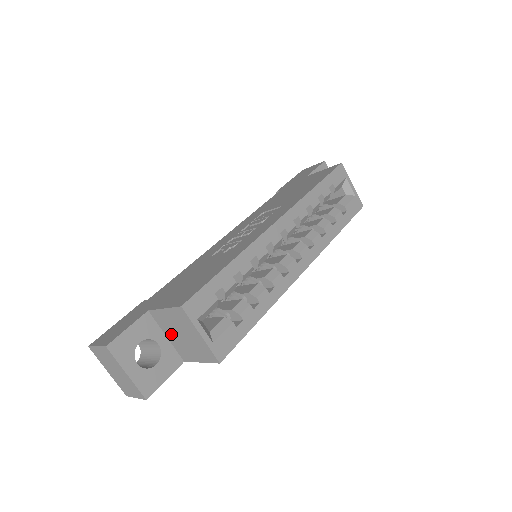
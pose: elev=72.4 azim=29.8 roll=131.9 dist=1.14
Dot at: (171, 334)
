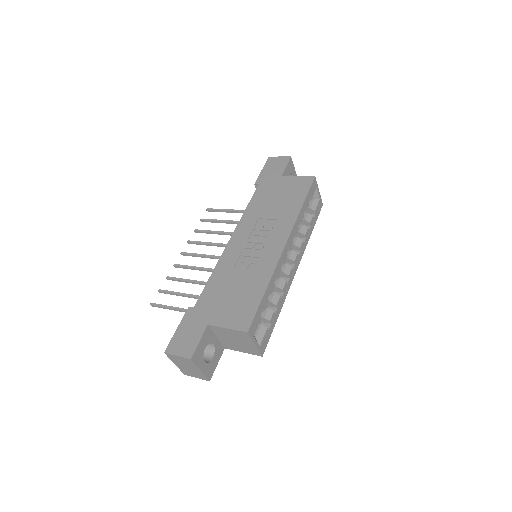
Dot at: (223, 337)
